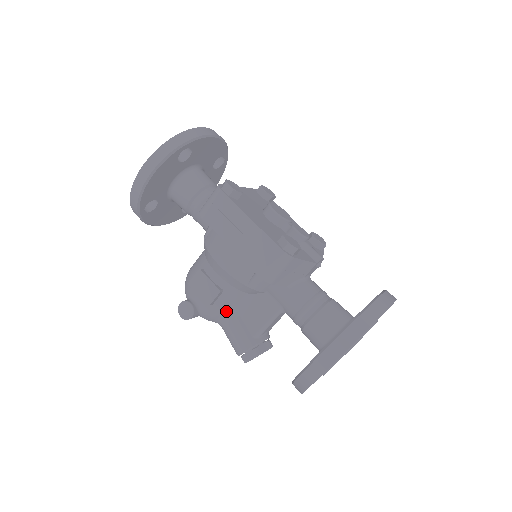
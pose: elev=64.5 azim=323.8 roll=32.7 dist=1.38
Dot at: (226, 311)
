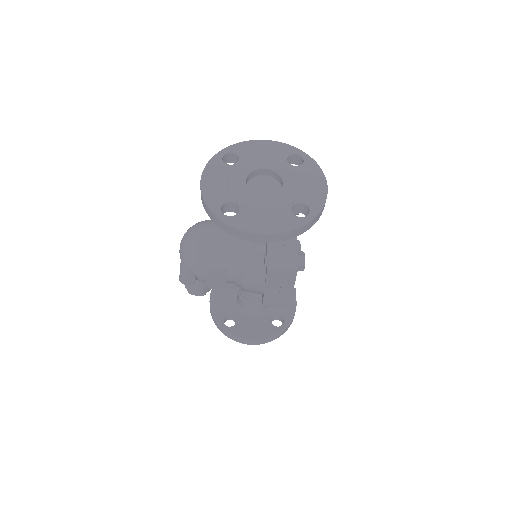
Dot at: occluded
